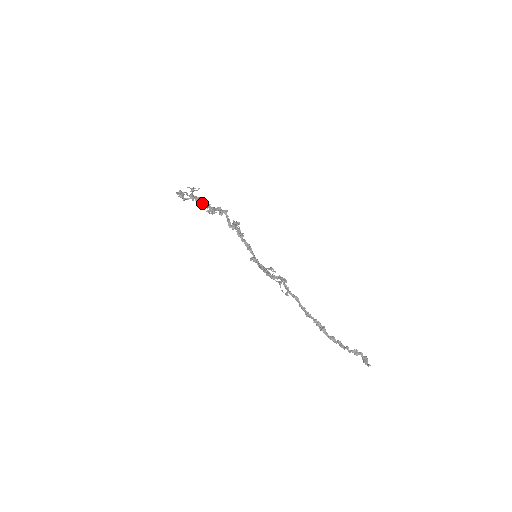
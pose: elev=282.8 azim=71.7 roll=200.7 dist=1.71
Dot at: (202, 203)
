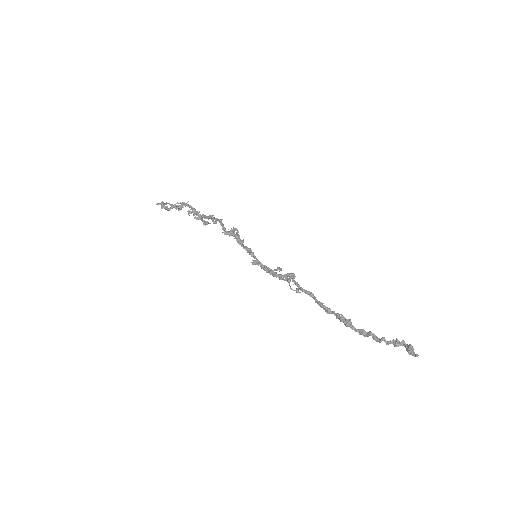
Dot at: (188, 211)
